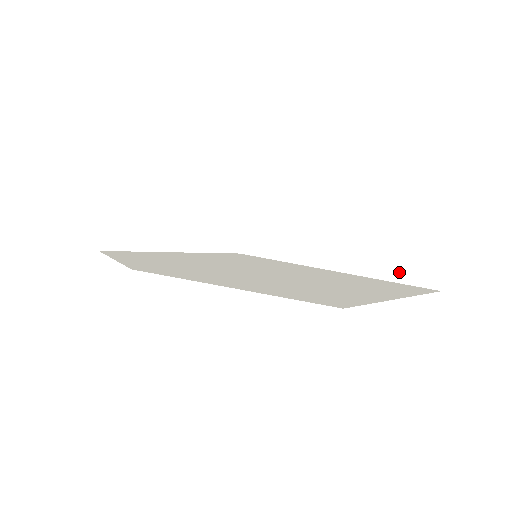
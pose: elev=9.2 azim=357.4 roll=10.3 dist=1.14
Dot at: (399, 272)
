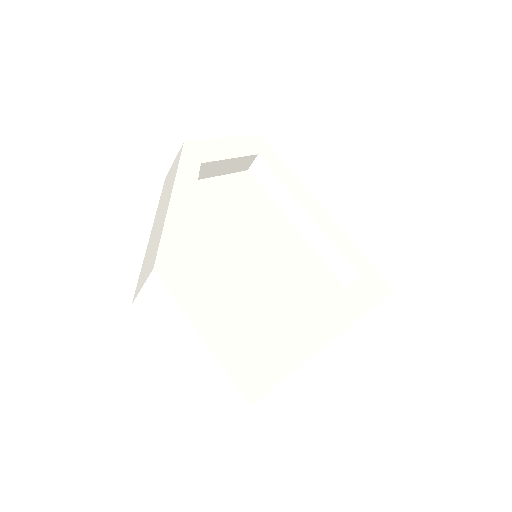
Dot at: (201, 398)
